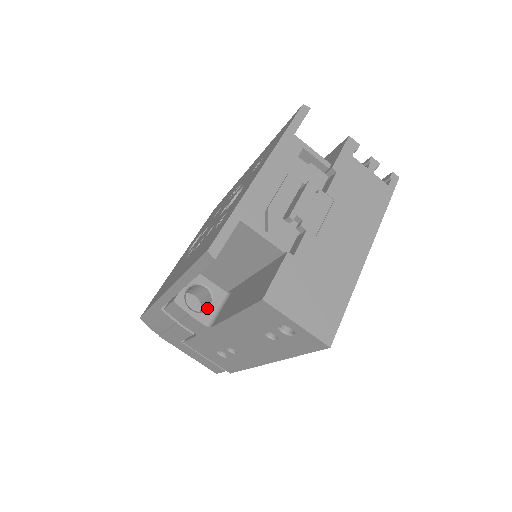
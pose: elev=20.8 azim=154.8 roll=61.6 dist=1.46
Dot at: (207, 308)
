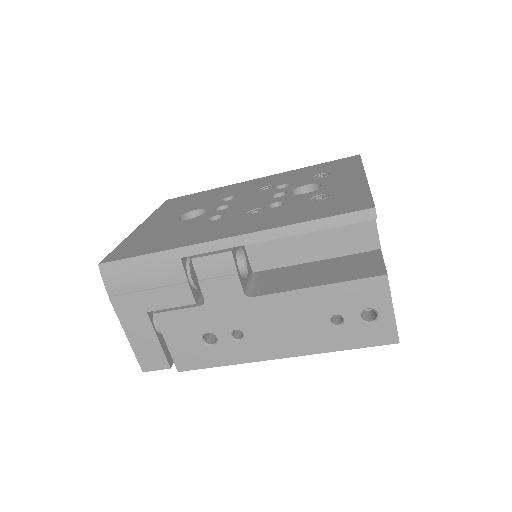
Dot at: (242, 277)
